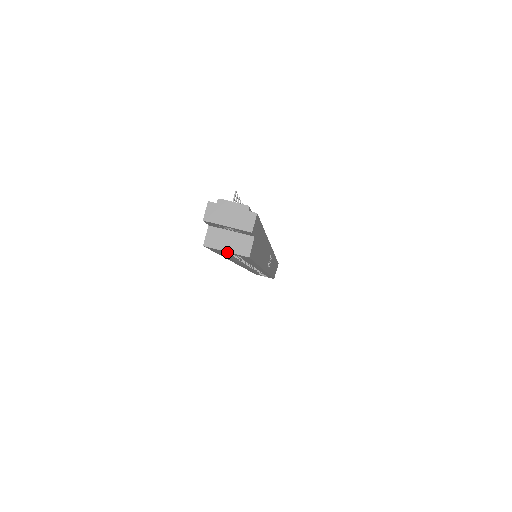
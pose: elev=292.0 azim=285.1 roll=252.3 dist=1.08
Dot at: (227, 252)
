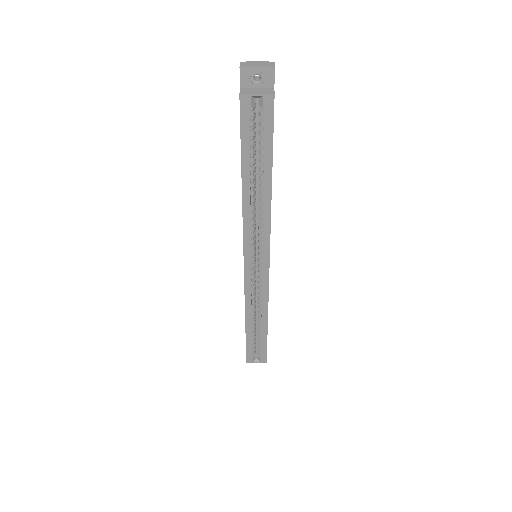
Dot at: (251, 135)
